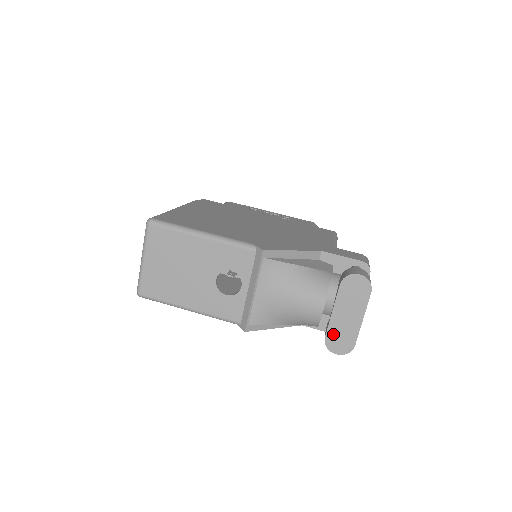
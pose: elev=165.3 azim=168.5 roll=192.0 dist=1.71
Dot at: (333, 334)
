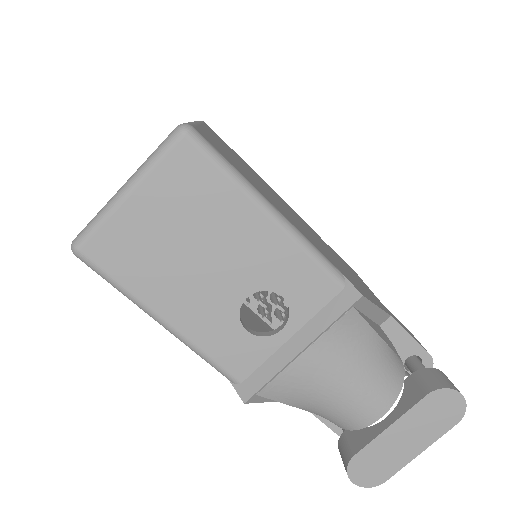
Dot at: (369, 455)
